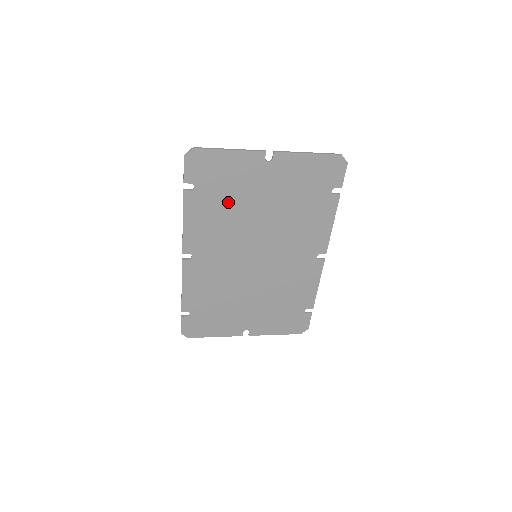
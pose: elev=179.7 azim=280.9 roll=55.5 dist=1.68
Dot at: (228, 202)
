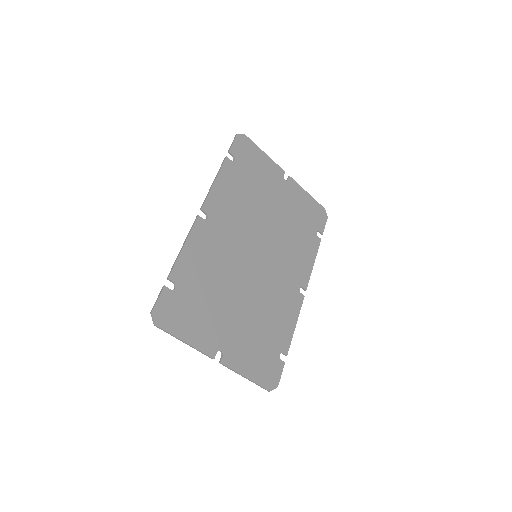
Dot at: (252, 189)
